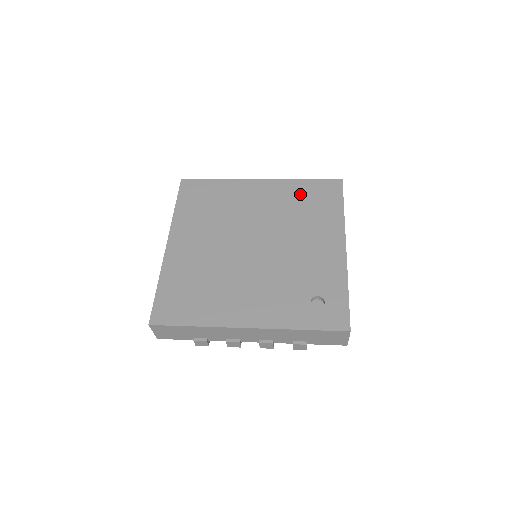
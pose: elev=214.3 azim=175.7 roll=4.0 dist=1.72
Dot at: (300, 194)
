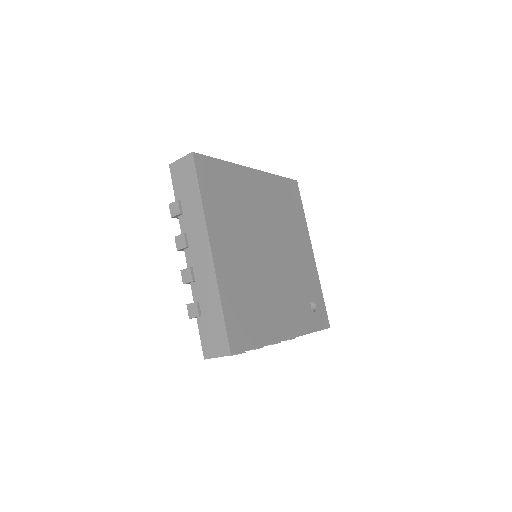
Dot at: (281, 193)
